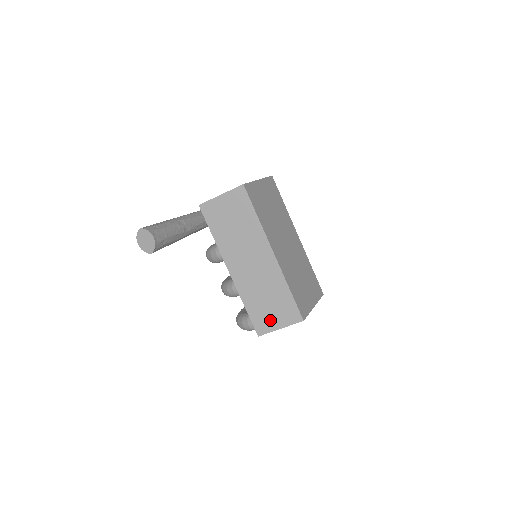
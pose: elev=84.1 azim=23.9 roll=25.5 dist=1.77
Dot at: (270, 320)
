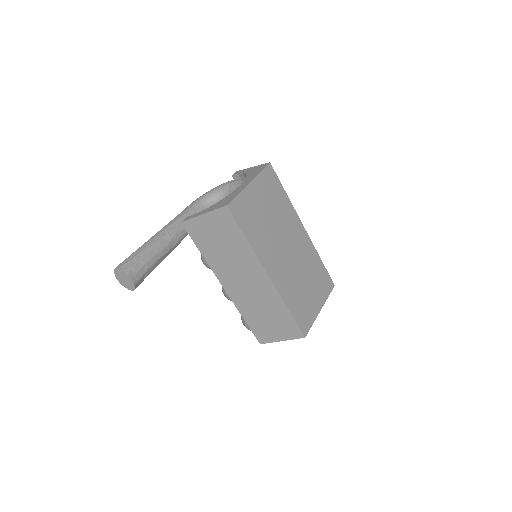
Dot at: (271, 333)
